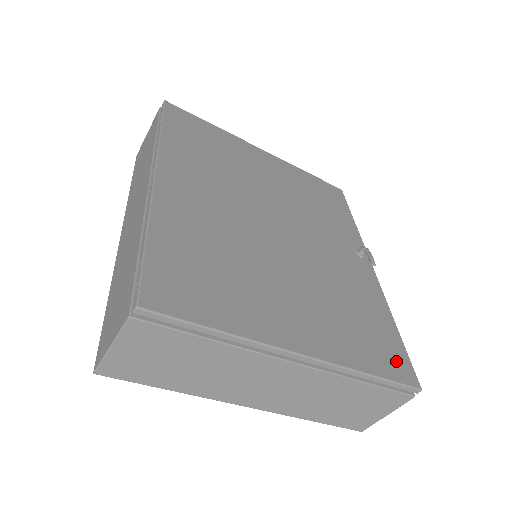
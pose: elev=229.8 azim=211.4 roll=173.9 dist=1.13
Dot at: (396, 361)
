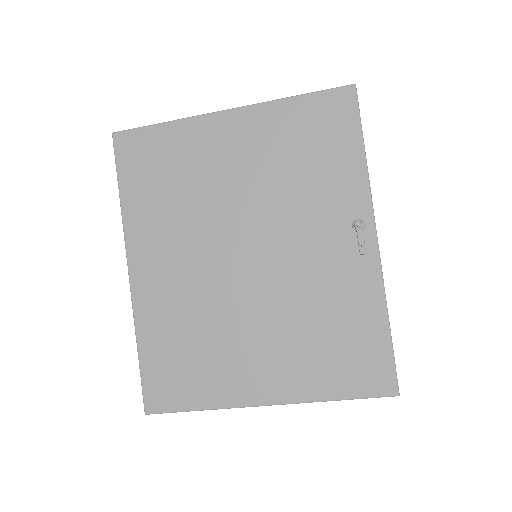
Dot at: (372, 373)
